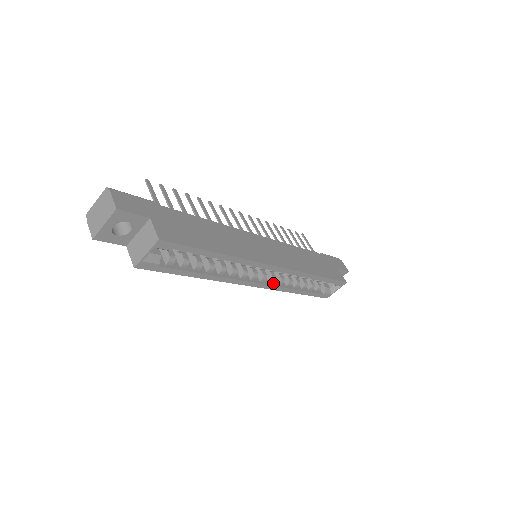
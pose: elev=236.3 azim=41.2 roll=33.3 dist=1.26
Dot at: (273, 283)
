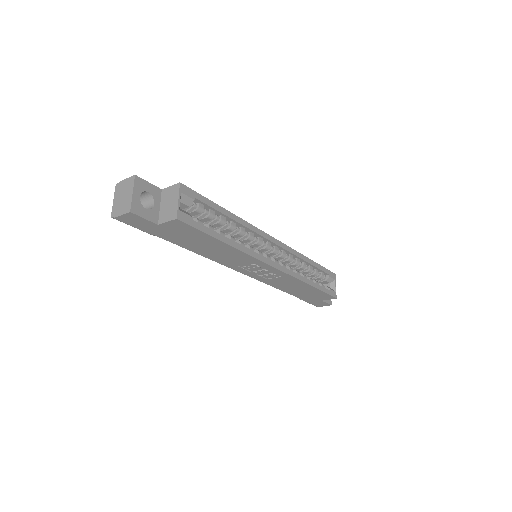
Dot at: occluded
